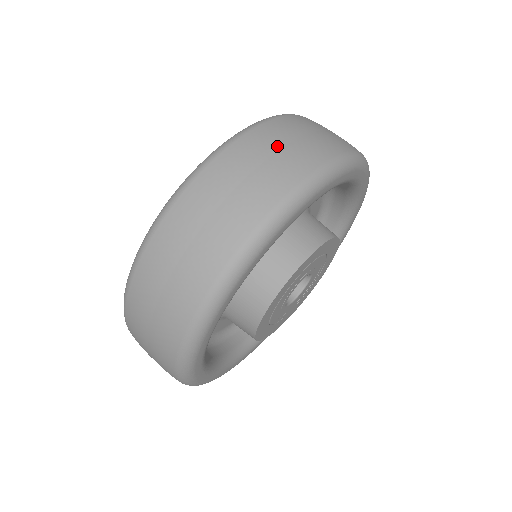
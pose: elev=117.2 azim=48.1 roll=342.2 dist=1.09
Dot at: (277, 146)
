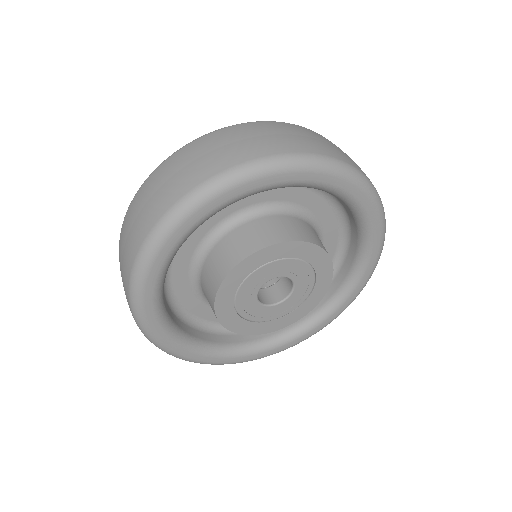
Dot at: (143, 203)
